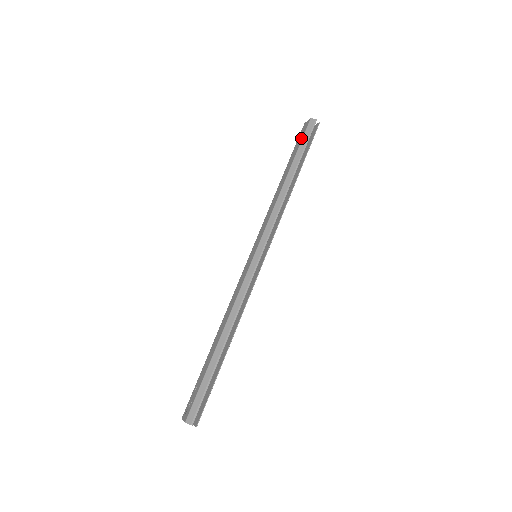
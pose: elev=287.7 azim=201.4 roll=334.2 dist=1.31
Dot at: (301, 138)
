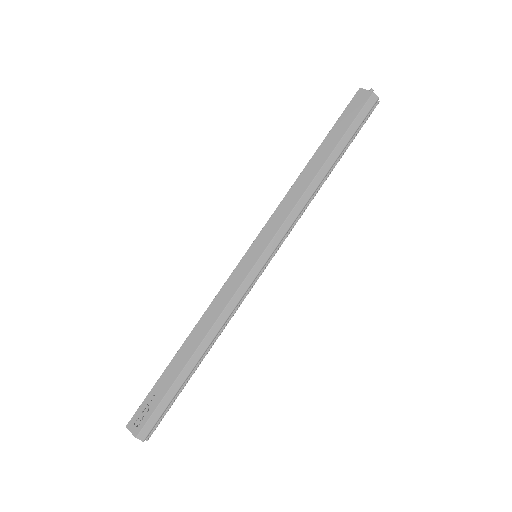
Dot at: (354, 115)
